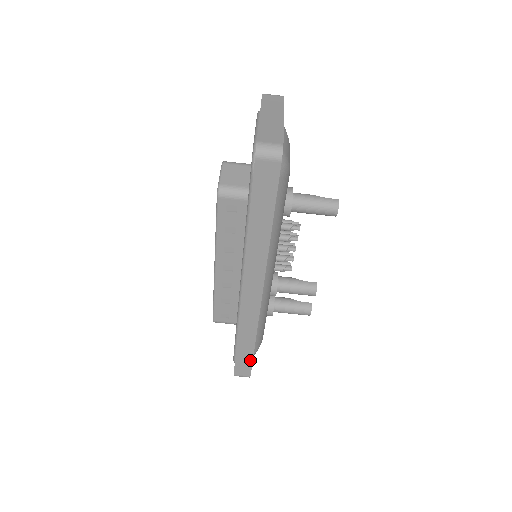
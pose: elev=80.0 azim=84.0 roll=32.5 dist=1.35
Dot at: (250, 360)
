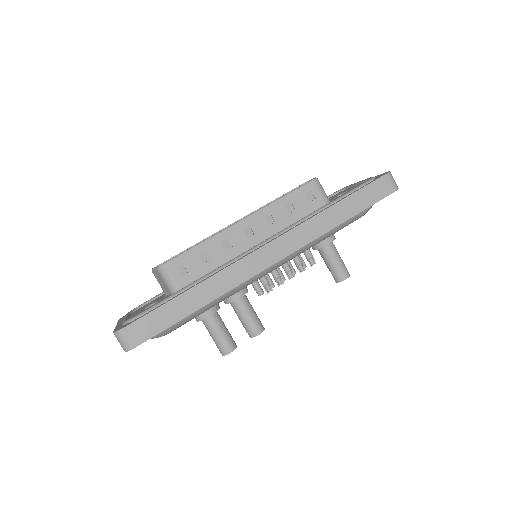
Dot at: (167, 325)
